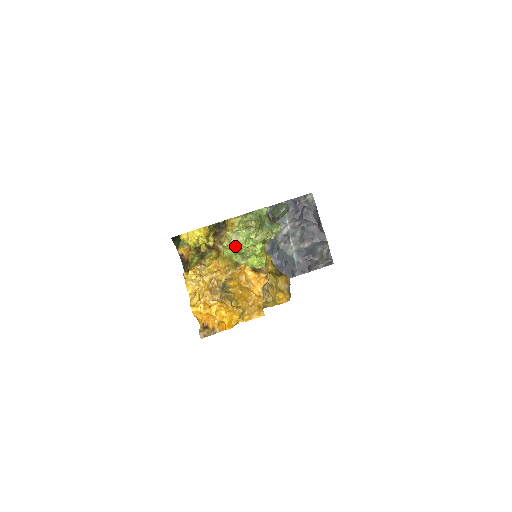
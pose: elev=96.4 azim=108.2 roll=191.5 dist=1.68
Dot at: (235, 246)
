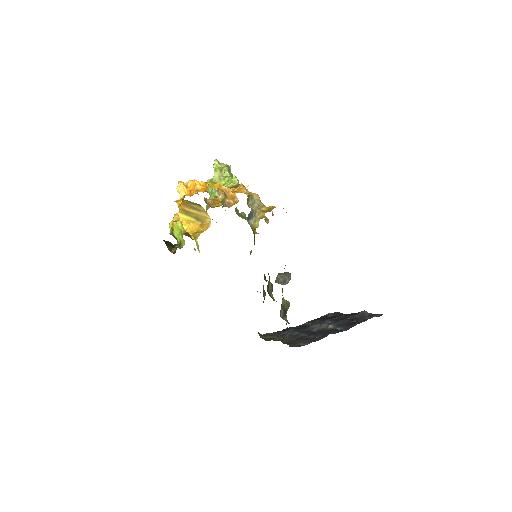
Dot at: occluded
